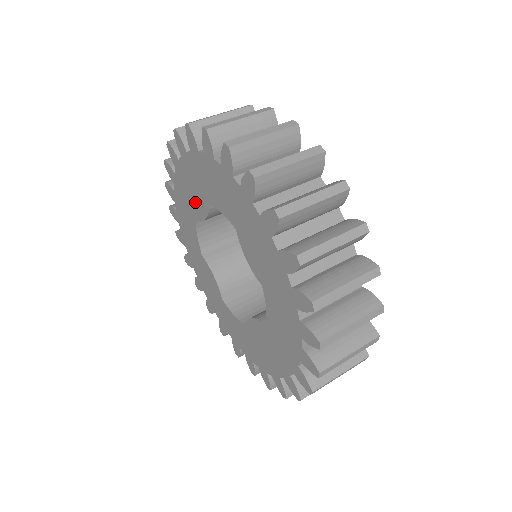
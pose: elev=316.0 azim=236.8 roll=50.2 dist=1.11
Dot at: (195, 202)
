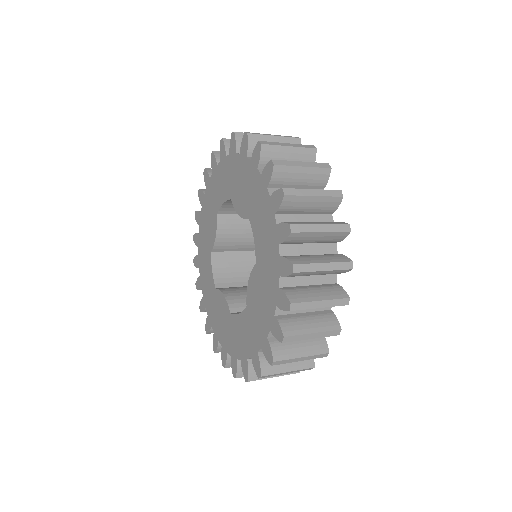
Dot at: (210, 233)
